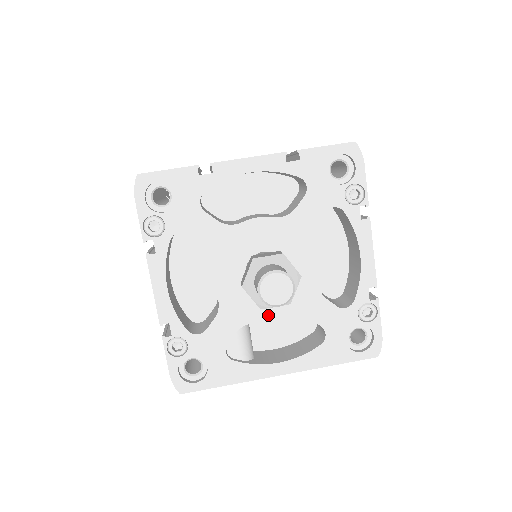
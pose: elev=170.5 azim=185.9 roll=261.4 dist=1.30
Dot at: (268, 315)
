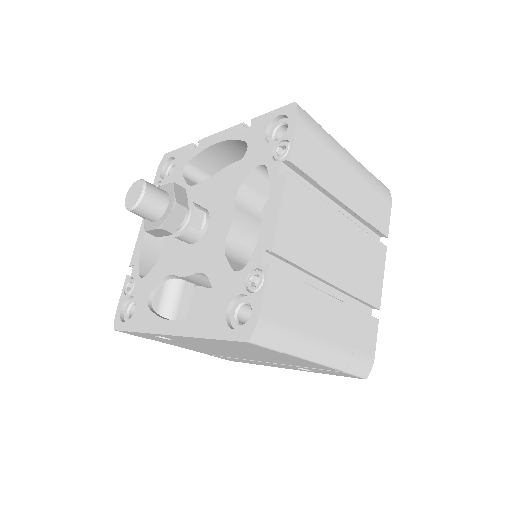
Dot at: (183, 268)
